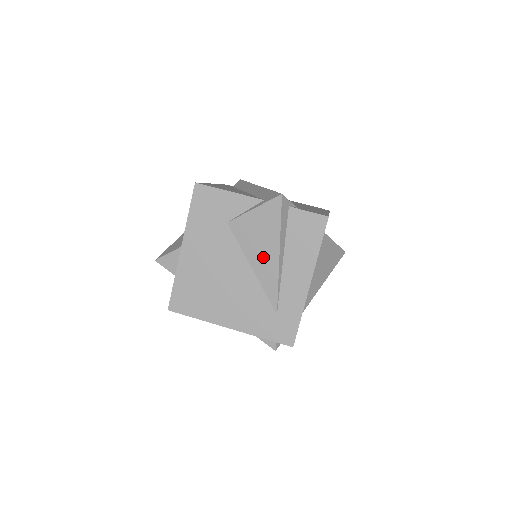
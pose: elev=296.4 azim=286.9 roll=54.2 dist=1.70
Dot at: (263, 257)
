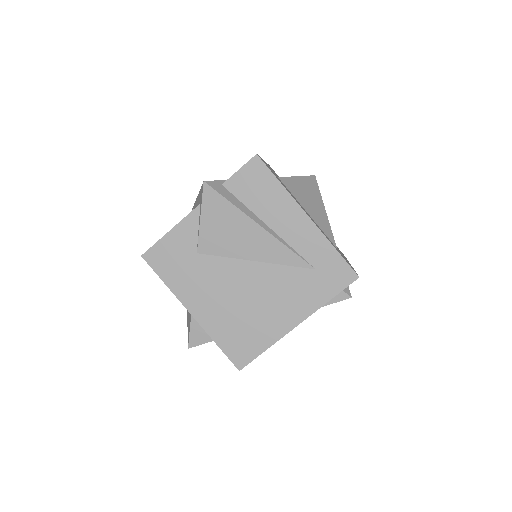
Dot at: (251, 242)
